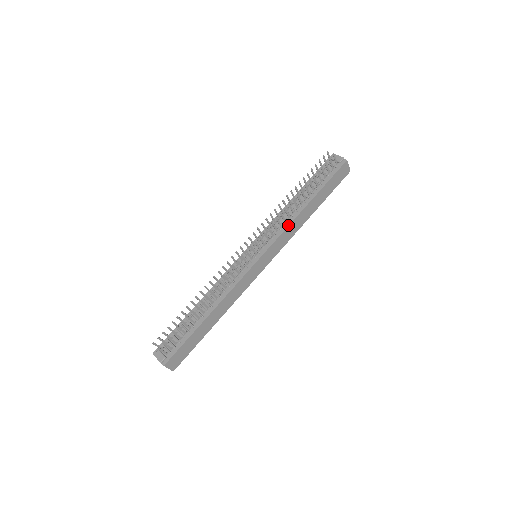
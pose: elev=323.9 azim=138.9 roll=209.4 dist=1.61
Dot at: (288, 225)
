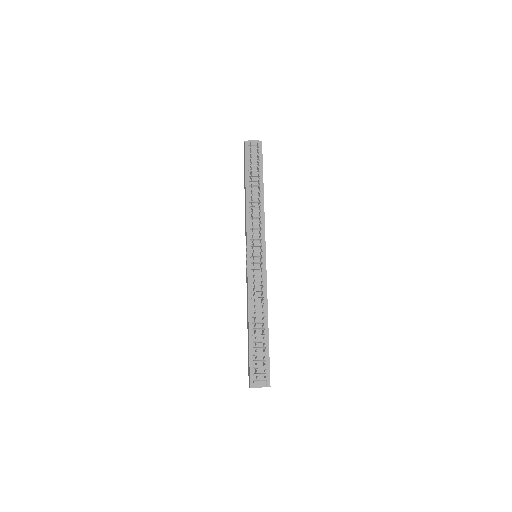
Dot at: (264, 217)
